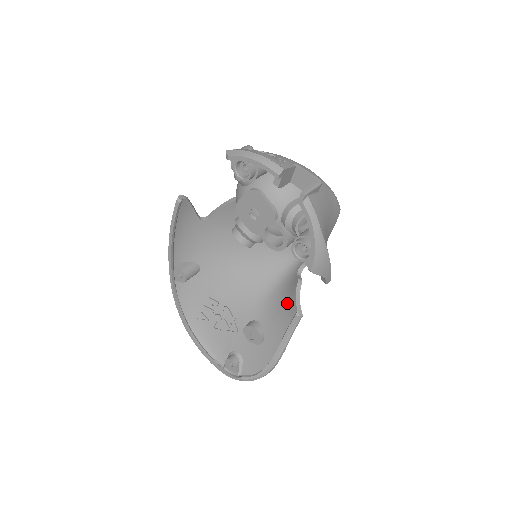
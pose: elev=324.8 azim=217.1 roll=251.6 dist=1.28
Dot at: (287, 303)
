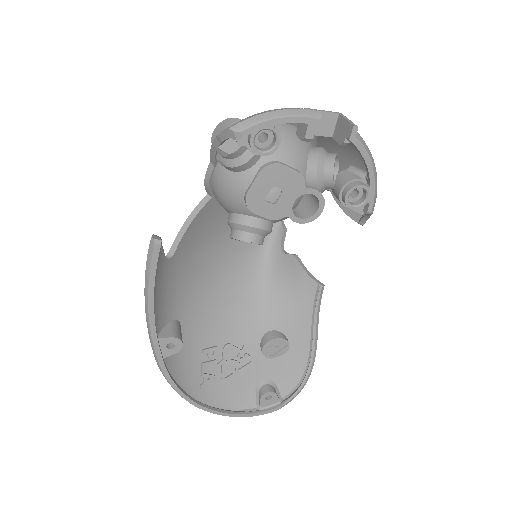
Dot at: (297, 286)
